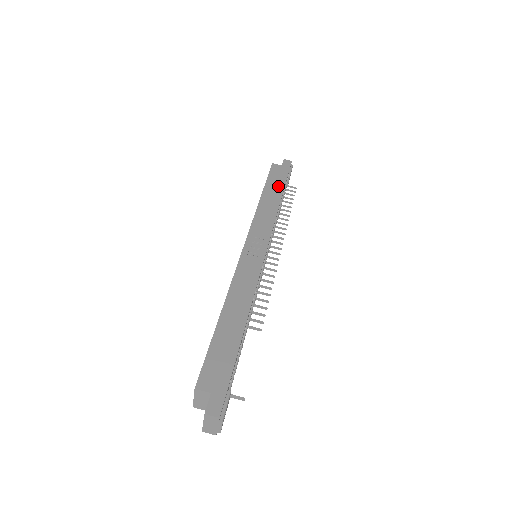
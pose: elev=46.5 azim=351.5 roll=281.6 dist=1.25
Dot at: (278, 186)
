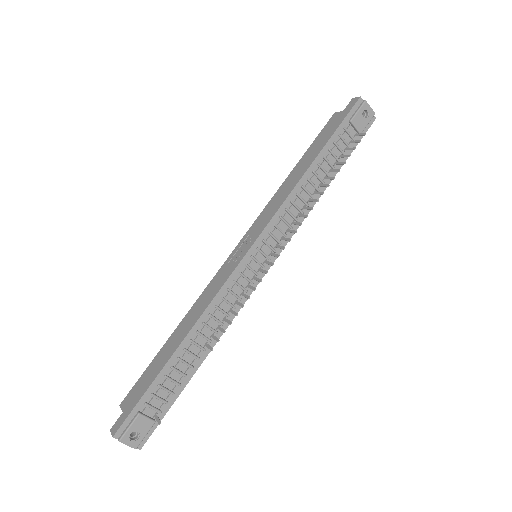
Dot at: (317, 149)
